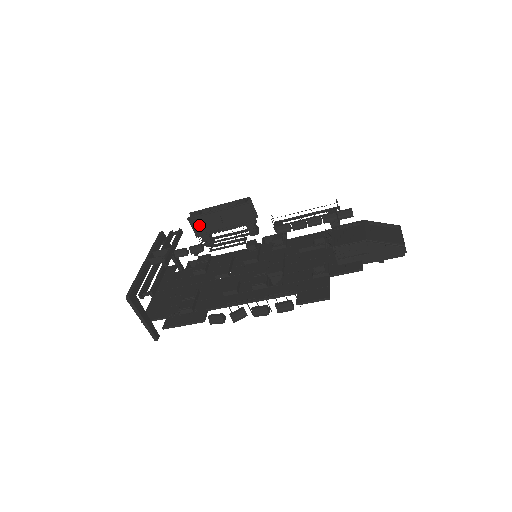
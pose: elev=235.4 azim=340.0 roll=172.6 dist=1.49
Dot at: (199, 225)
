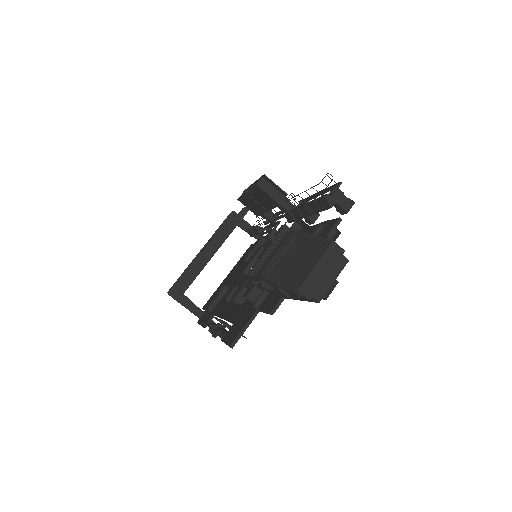
Dot at: (249, 205)
